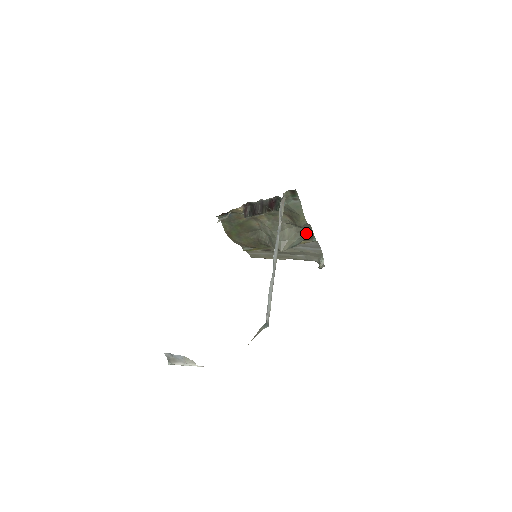
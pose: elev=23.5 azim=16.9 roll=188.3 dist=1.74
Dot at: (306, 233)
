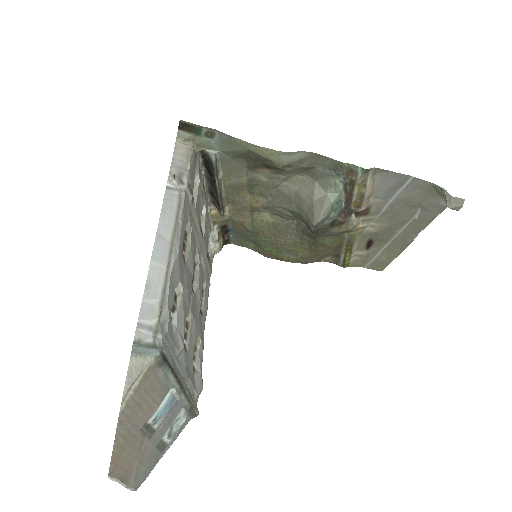
Dot at: (330, 170)
